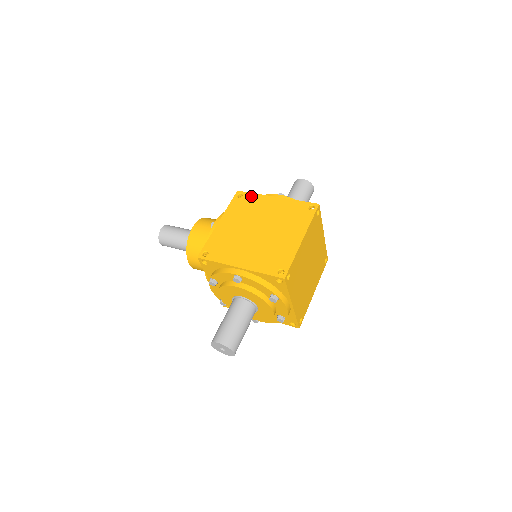
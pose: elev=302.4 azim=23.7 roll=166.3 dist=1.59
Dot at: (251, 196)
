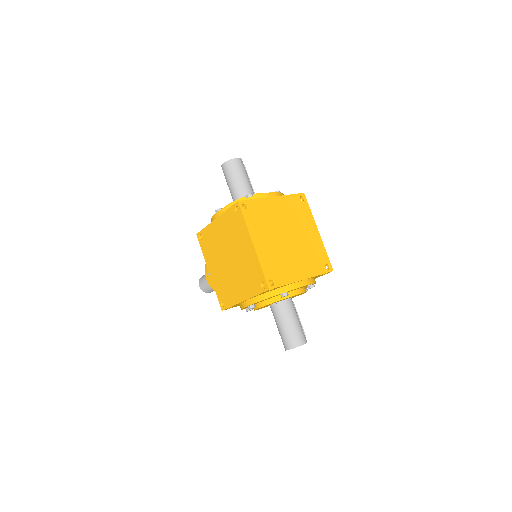
Dot at: (205, 232)
